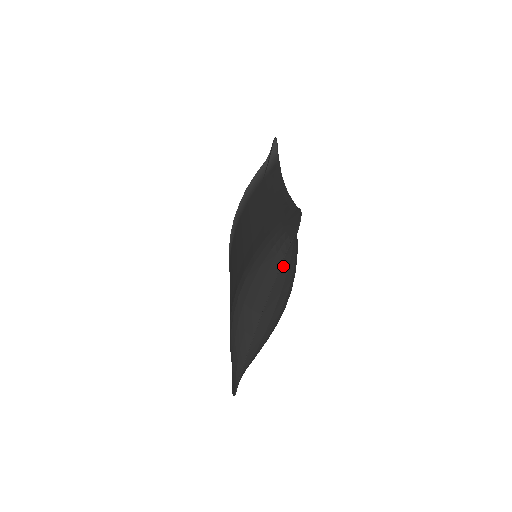
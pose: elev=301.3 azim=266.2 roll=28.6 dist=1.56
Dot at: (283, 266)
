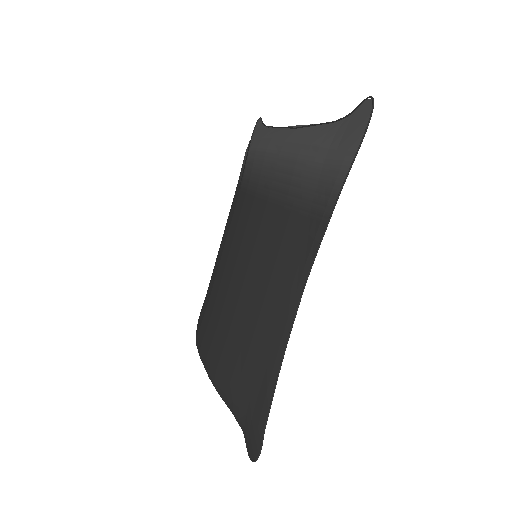
Dot at: occluded
